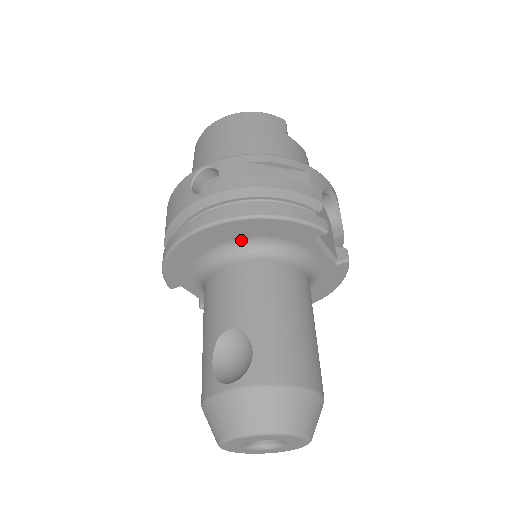
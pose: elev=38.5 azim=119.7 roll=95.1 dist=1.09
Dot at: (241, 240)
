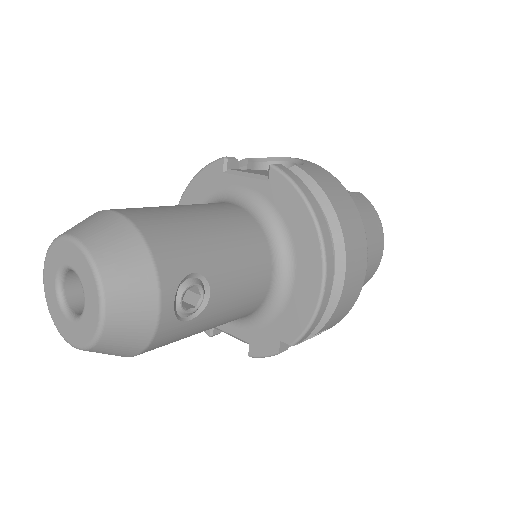
Dot at: occluded
